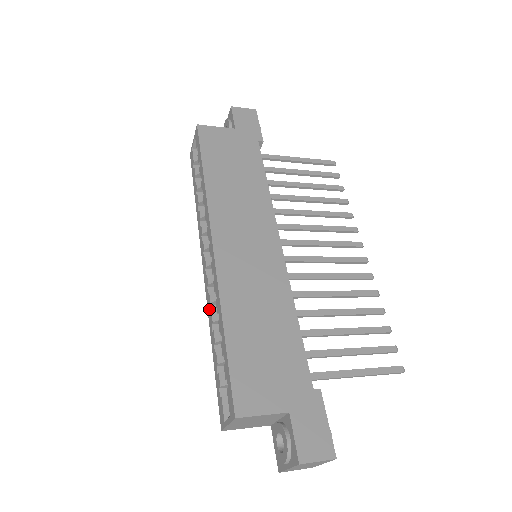
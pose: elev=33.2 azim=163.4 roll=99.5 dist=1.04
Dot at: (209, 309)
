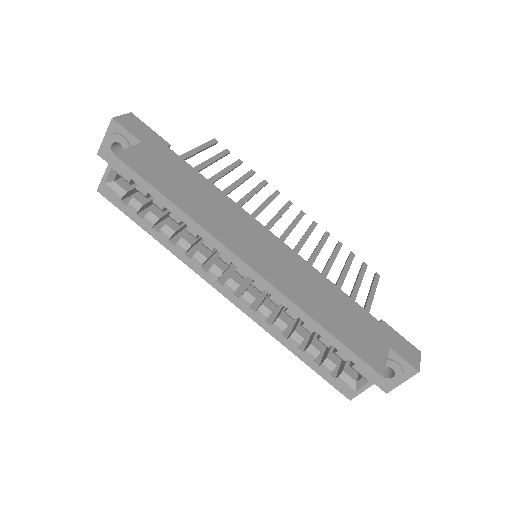
Dot at: (266, 324)
